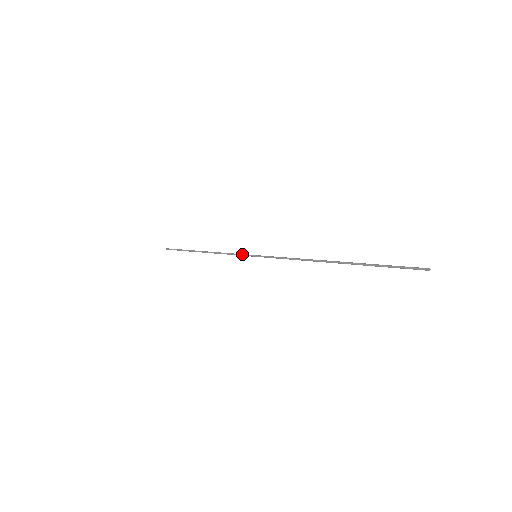
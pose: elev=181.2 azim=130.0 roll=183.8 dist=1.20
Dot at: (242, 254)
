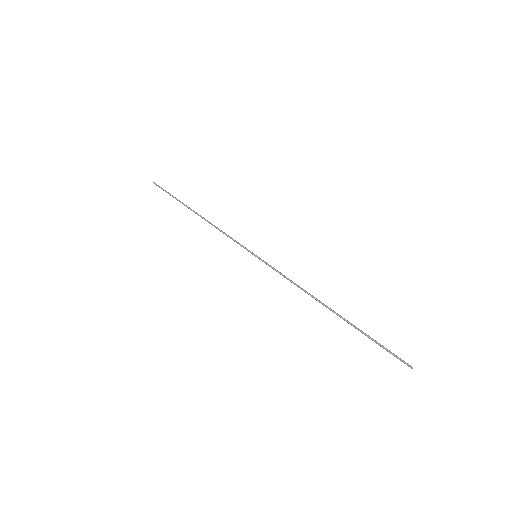
Dot at: (242, 245)
